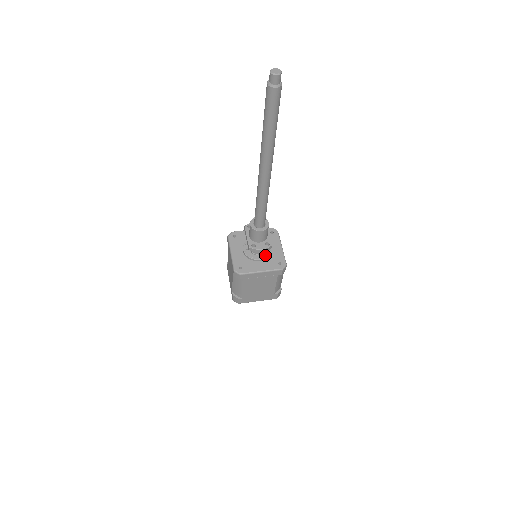
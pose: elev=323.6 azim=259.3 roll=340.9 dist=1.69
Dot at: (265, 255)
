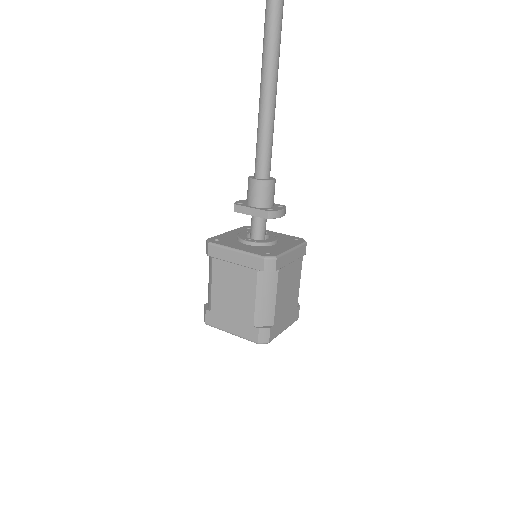
Dot at: (275, 237)
